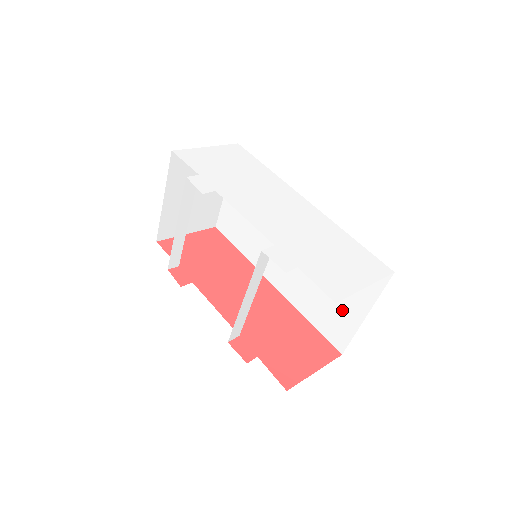
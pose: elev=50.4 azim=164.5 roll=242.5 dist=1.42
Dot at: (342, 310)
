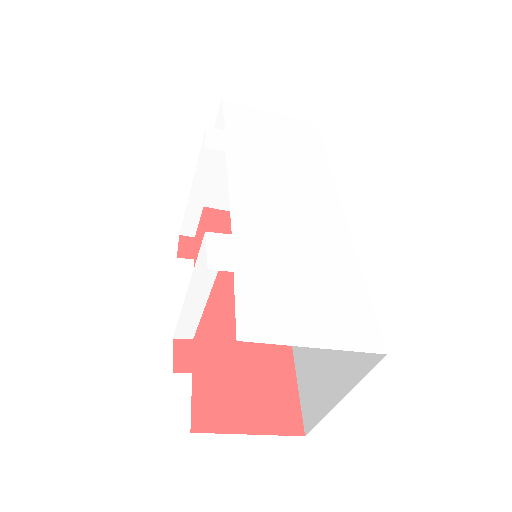
Dot at: (324, 376)
